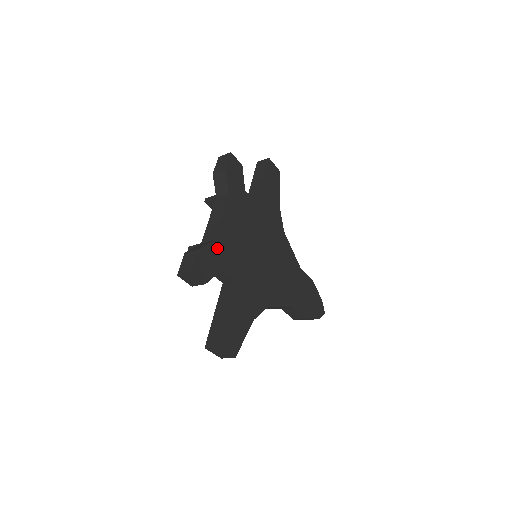
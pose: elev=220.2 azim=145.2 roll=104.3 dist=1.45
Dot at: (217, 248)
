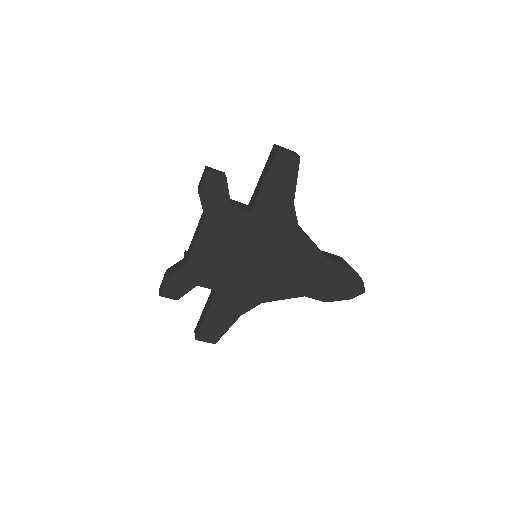
Dot at: (190, 270)
